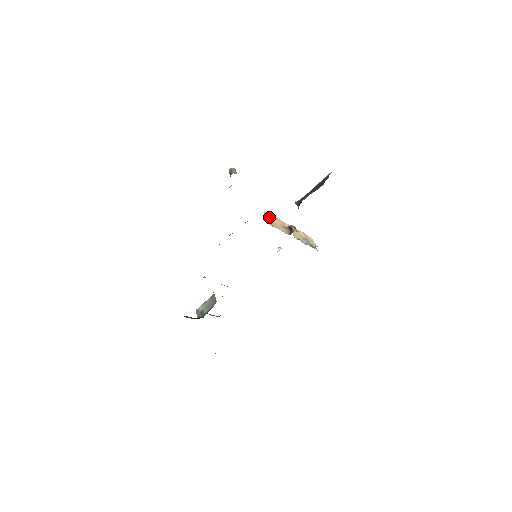
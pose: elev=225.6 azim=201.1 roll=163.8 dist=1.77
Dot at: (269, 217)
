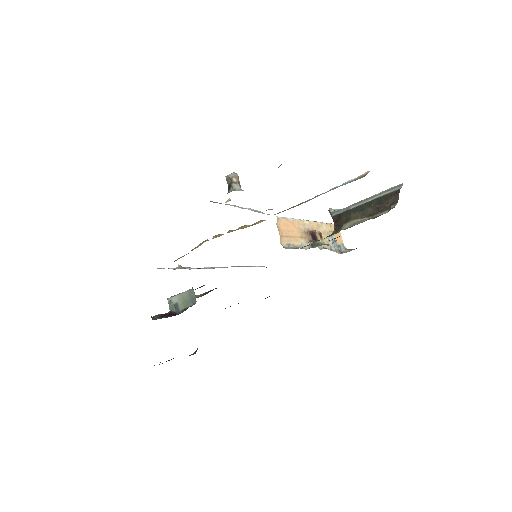
Dot at: (284, 227)
